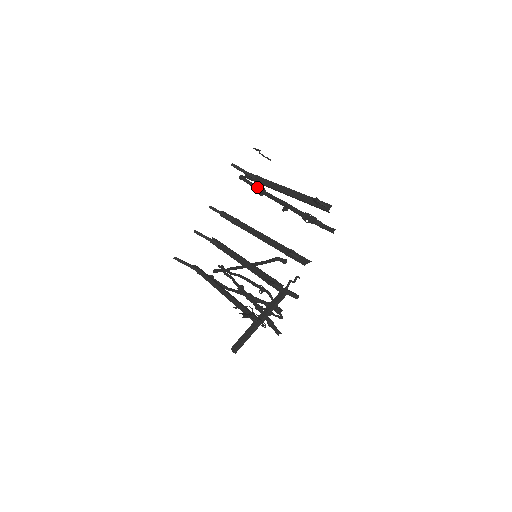
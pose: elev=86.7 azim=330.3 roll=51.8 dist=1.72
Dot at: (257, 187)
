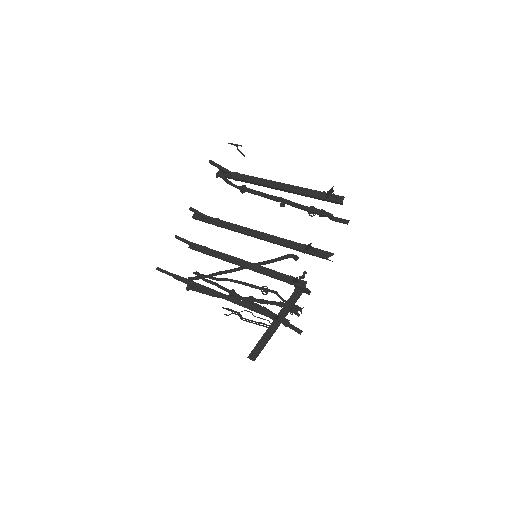
Dot at: occluded
